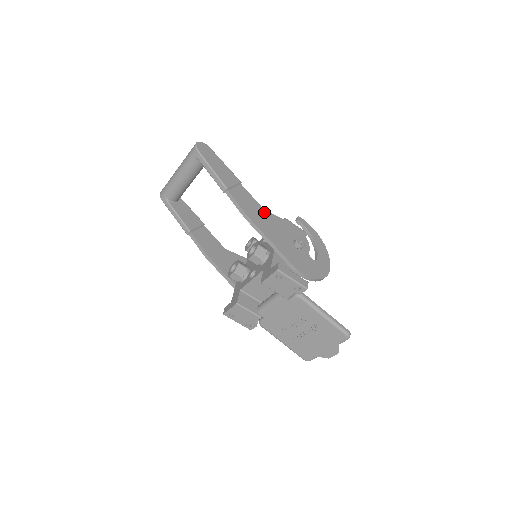
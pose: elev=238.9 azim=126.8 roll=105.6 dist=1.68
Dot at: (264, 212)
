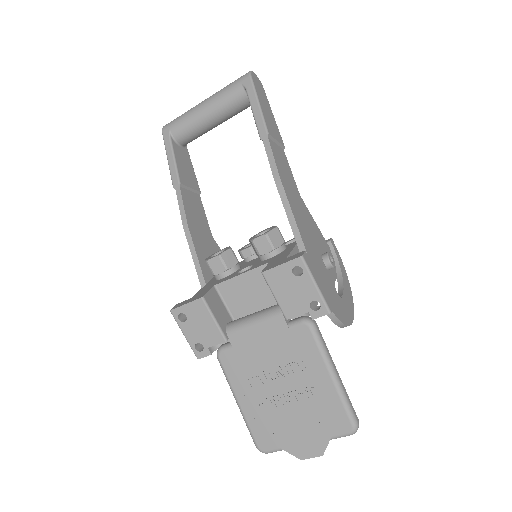
Dot at: (299, 196)
